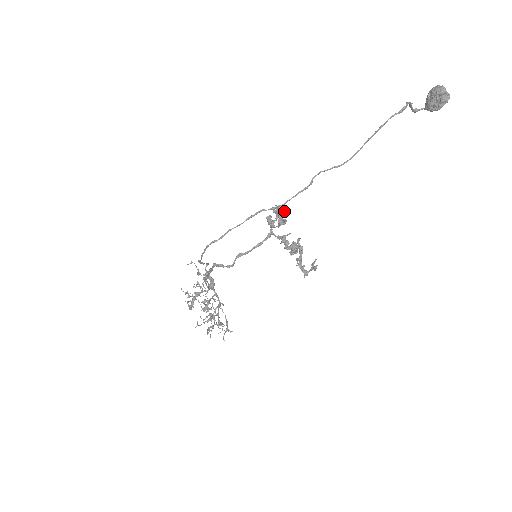
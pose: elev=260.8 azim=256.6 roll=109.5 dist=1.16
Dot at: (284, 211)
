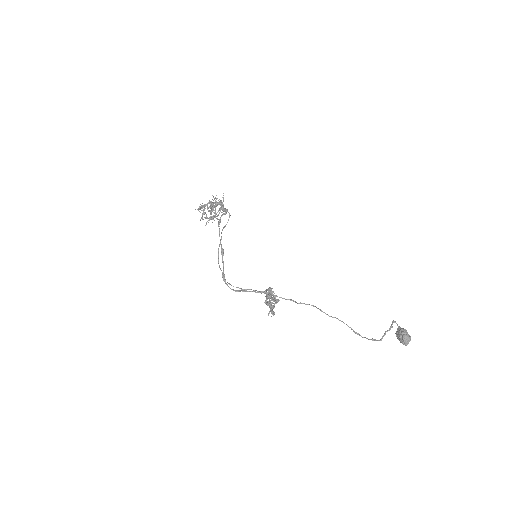
Dot at: occluded
